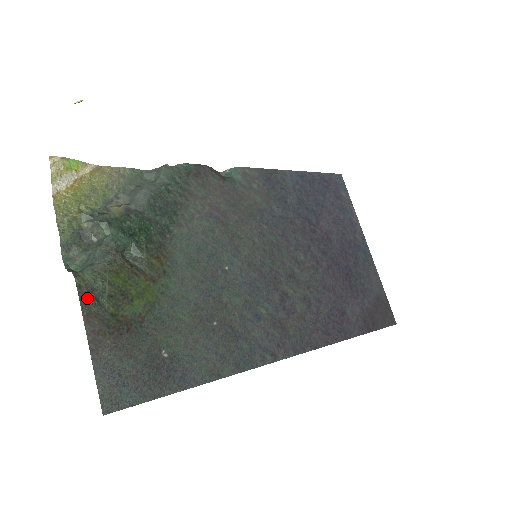
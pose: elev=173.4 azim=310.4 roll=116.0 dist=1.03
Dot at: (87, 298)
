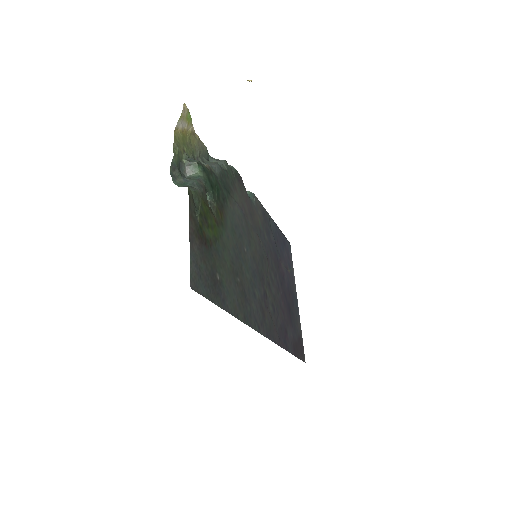
Dot at: (192, 204)
